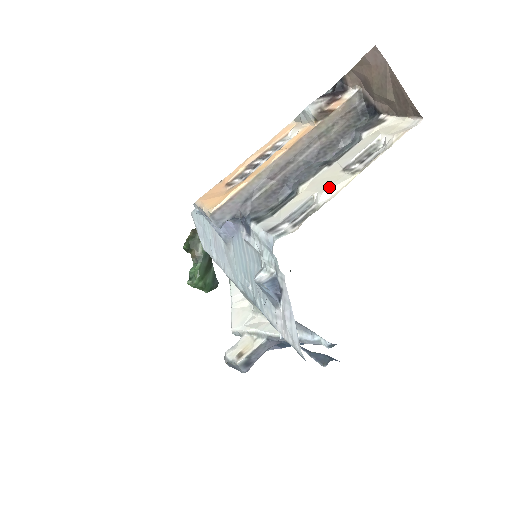
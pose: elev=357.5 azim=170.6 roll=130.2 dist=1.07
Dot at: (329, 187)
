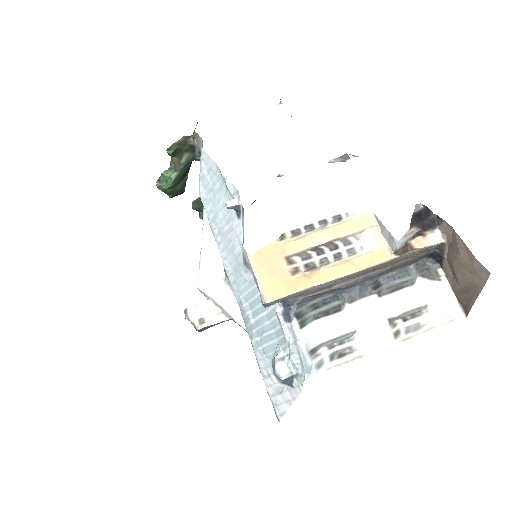
Dot at: (372, 337)
